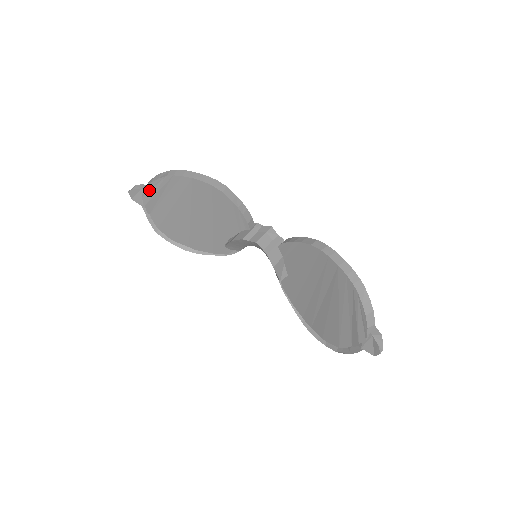
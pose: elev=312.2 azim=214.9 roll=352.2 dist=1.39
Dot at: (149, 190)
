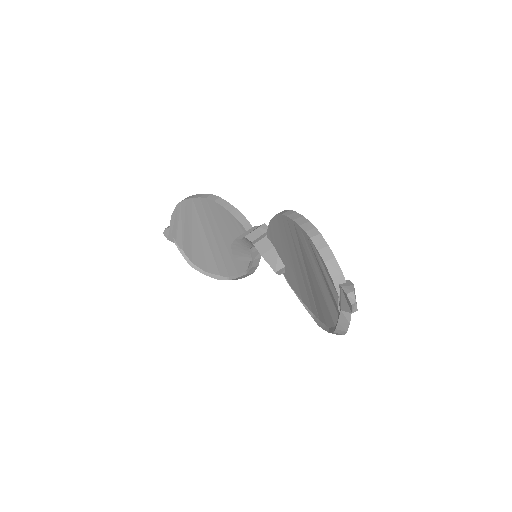
Dot at: (173, 225)
